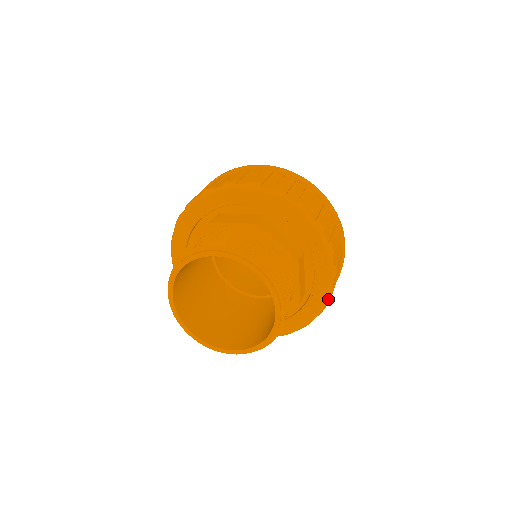
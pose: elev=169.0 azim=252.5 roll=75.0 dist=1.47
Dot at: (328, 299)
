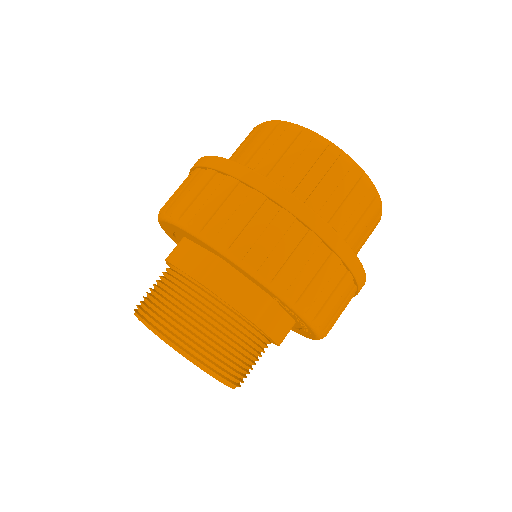
Dot at: (322, 336)
